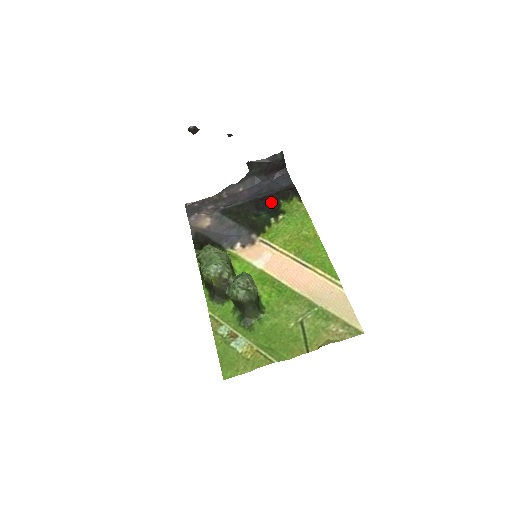
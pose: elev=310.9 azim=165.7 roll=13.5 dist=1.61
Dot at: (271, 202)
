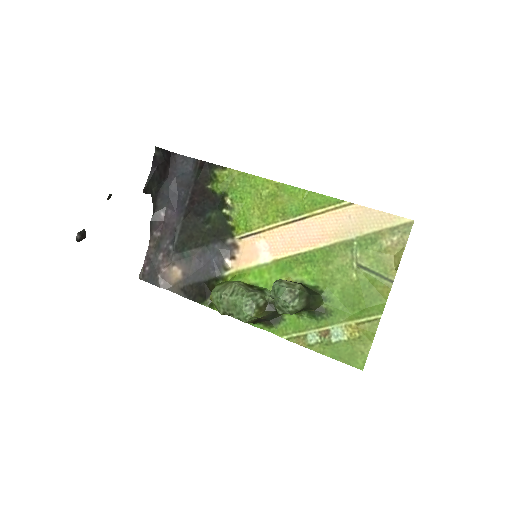
Dot at: (202, 197)
